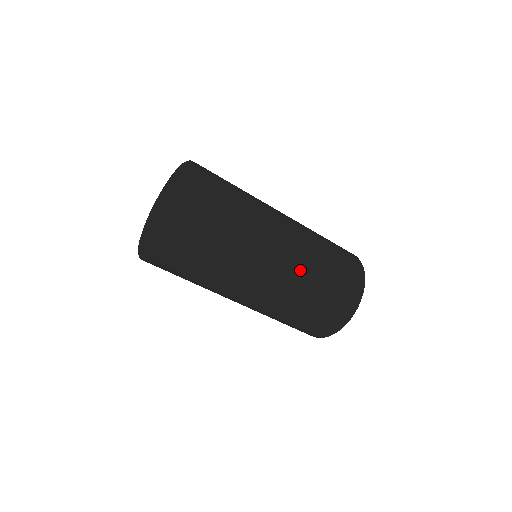
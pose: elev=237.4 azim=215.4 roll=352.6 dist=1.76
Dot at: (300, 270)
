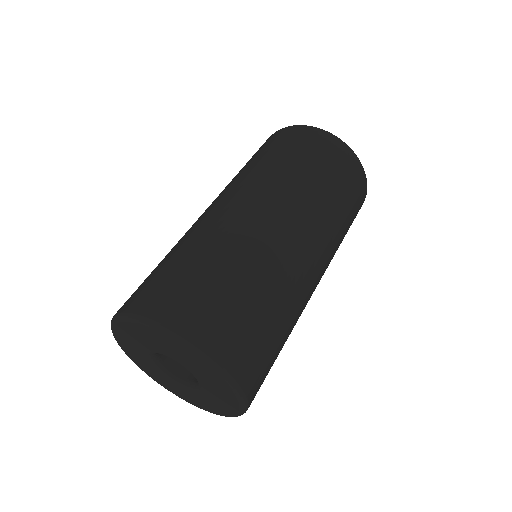
Dot at: (329, 240)
